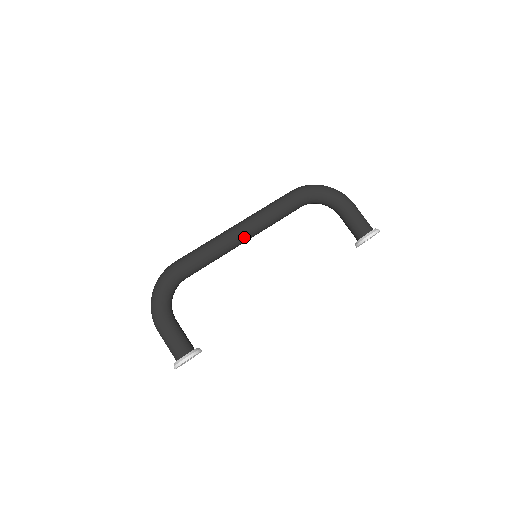
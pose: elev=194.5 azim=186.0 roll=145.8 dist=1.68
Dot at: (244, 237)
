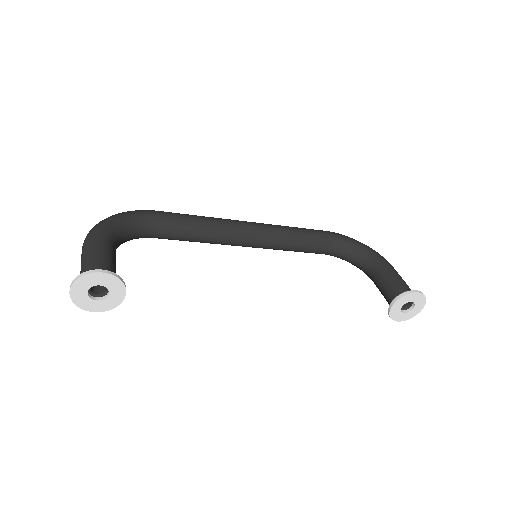
Dot at: (250, 232)
